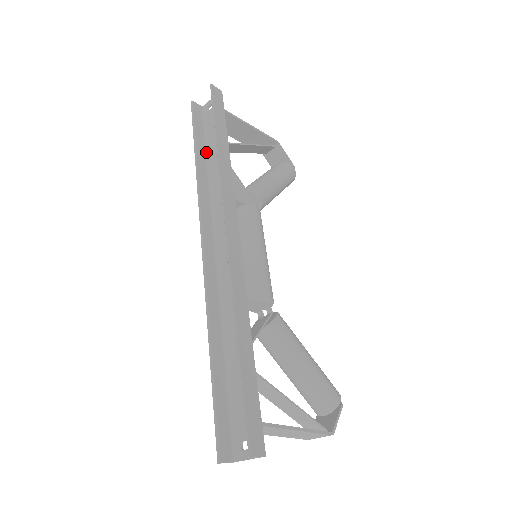
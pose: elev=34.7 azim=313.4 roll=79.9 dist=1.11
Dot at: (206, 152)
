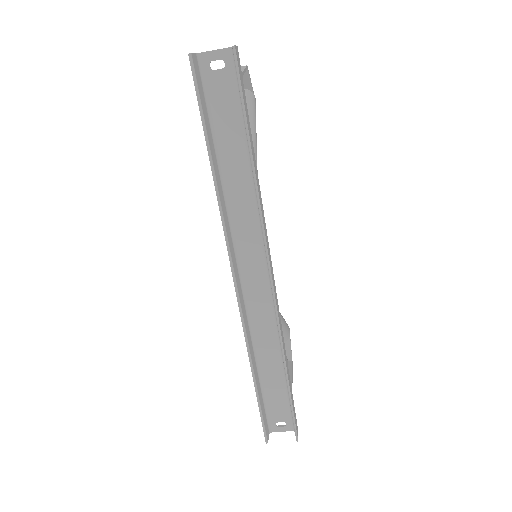
Dot at: (215, 147)
